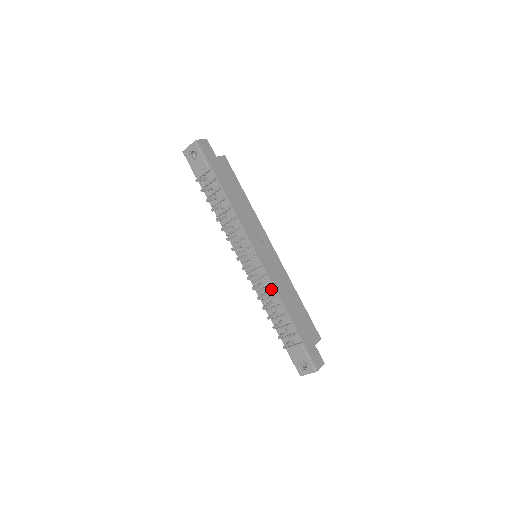
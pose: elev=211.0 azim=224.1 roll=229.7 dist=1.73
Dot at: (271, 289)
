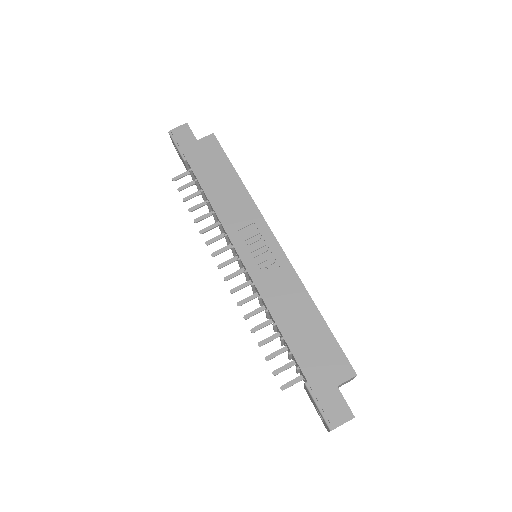
Dot at: (263, 302)
